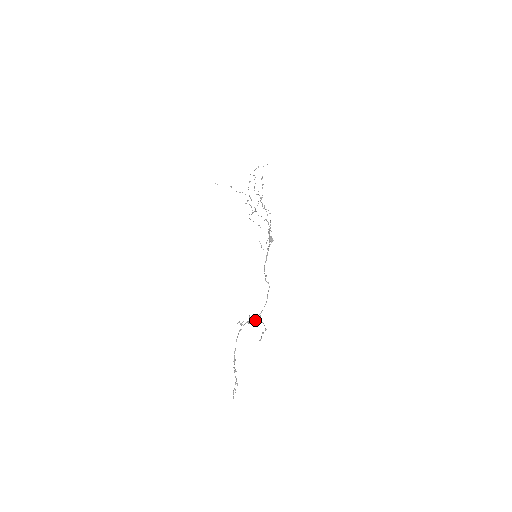
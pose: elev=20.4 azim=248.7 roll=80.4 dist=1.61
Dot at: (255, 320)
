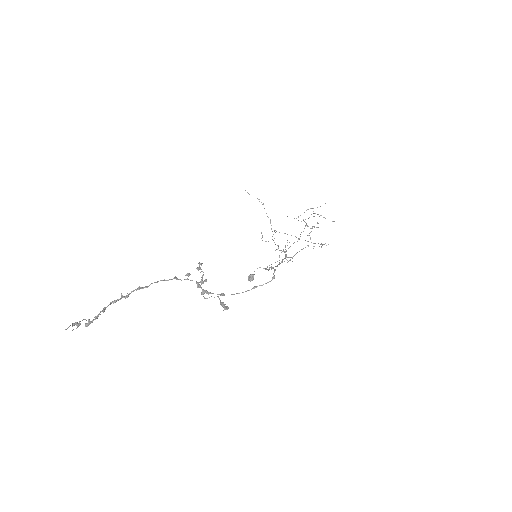
Dot at: (207, 292)
